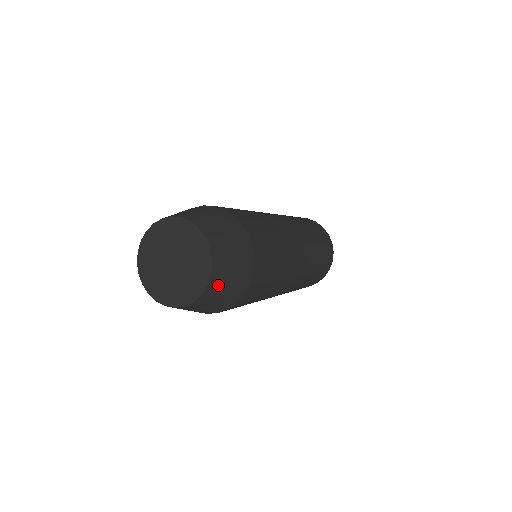
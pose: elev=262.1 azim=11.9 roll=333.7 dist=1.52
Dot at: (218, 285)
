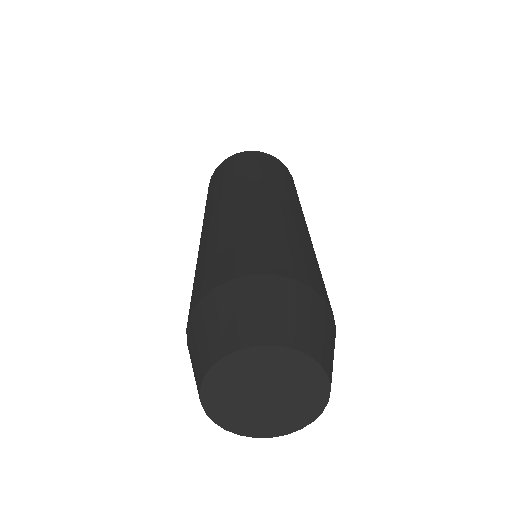
Dot at: (331, 372)
